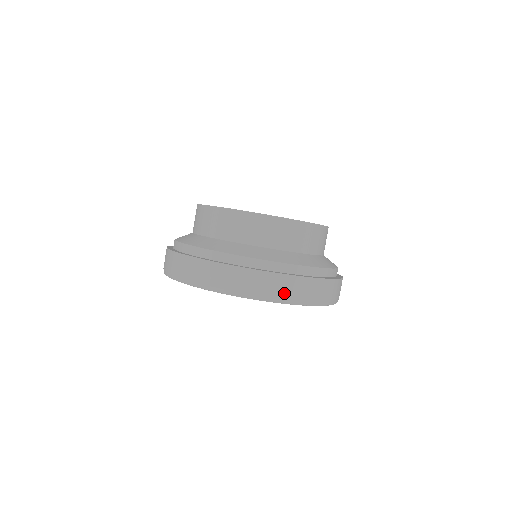
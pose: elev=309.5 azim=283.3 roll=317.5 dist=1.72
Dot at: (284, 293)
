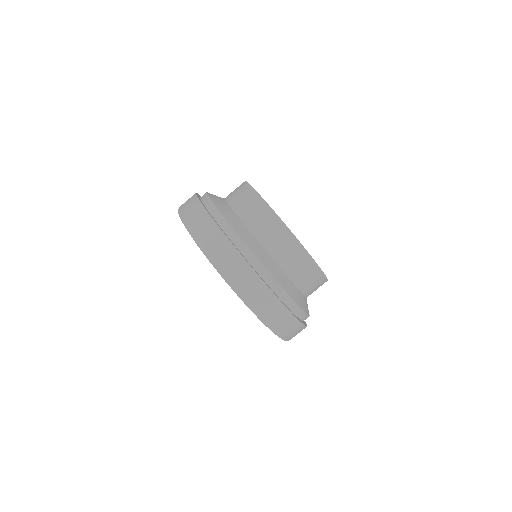
Dot at: (274, 320)
